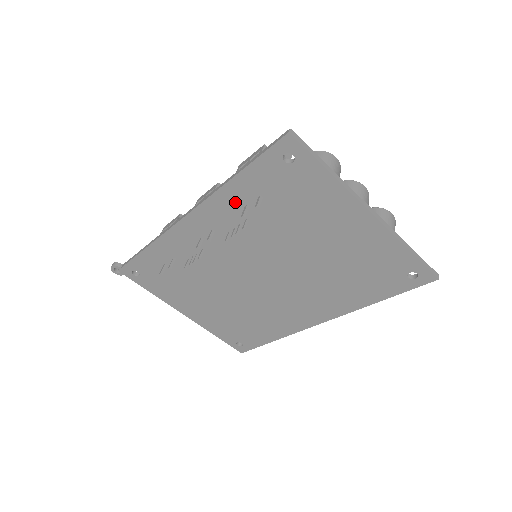
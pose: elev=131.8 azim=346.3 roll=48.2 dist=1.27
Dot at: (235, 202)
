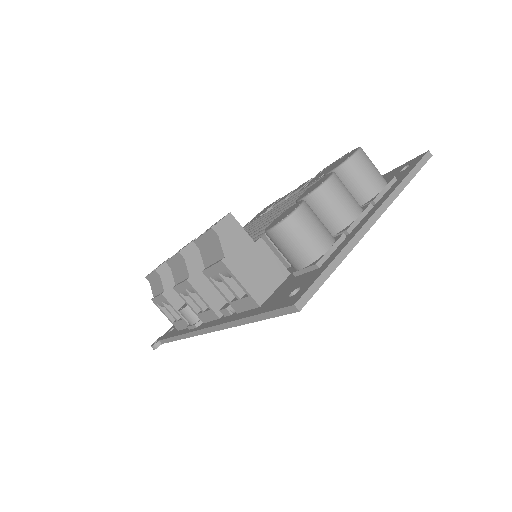
Dot at: occluded
